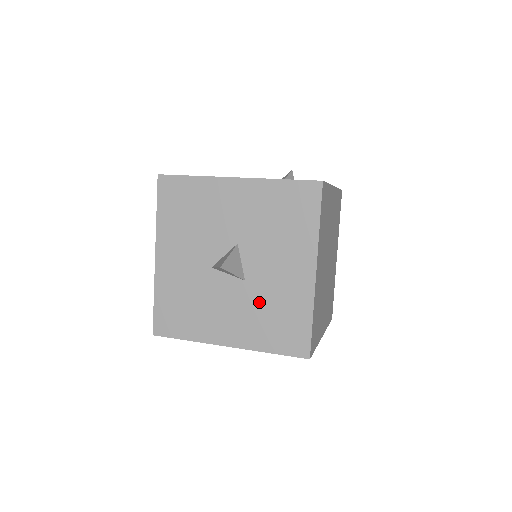
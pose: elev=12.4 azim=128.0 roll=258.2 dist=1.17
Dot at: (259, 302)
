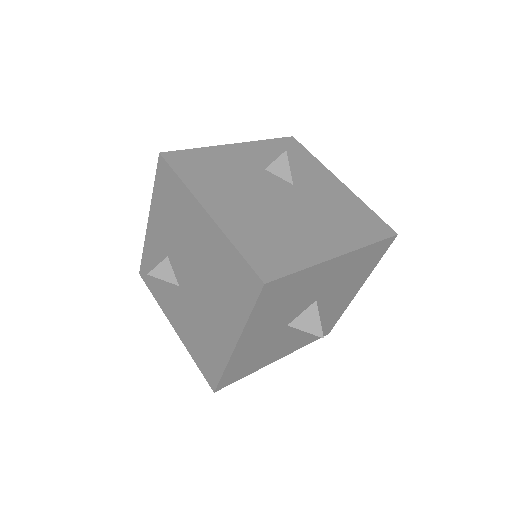
Dot at: occluded
